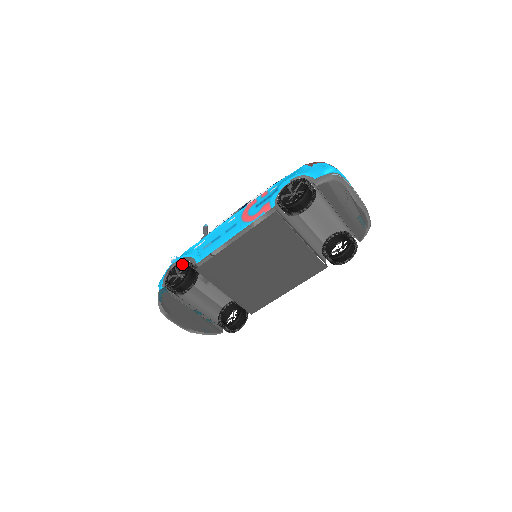
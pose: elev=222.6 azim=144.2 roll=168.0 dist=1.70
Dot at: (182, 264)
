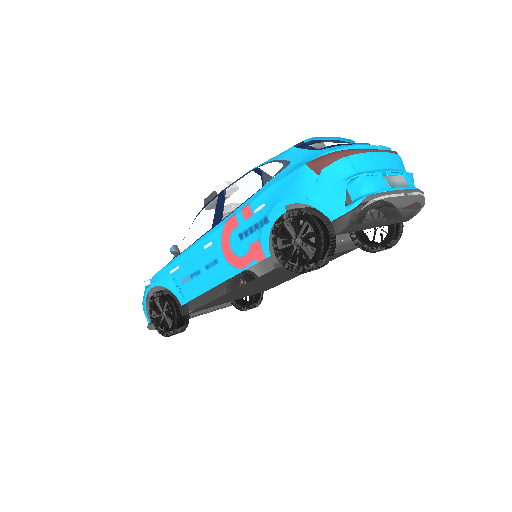
Dot at: (162, 298)
